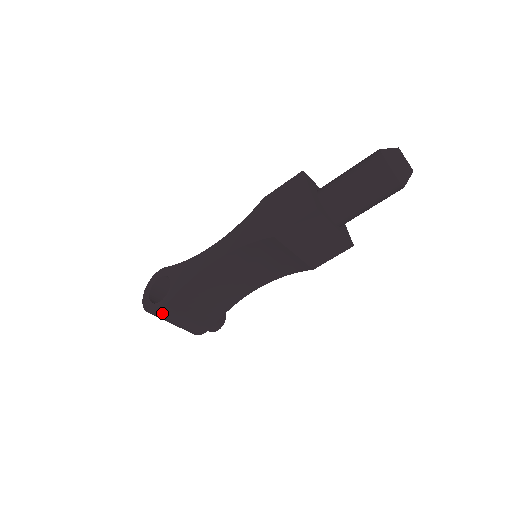
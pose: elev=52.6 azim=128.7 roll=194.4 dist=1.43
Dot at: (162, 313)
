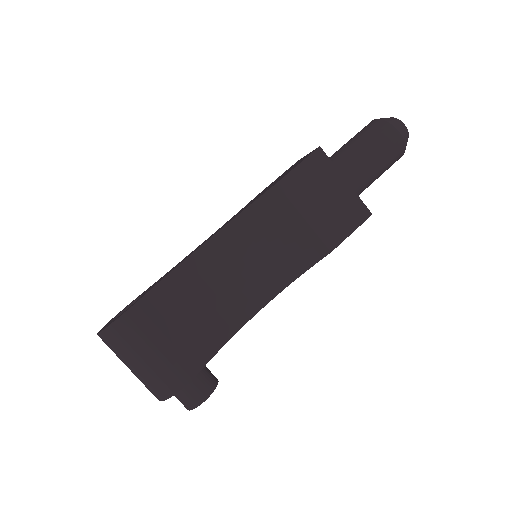
Dot at: (125, 322)
